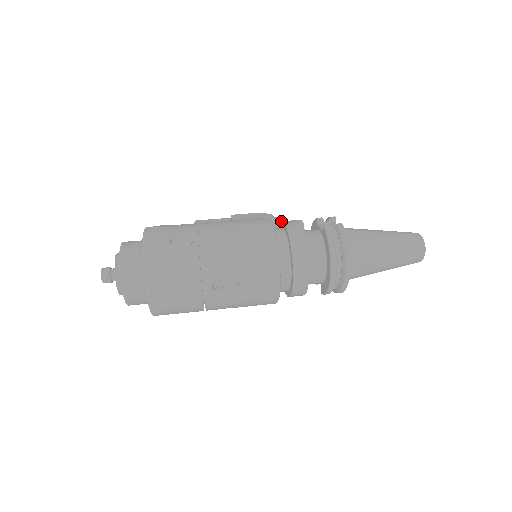
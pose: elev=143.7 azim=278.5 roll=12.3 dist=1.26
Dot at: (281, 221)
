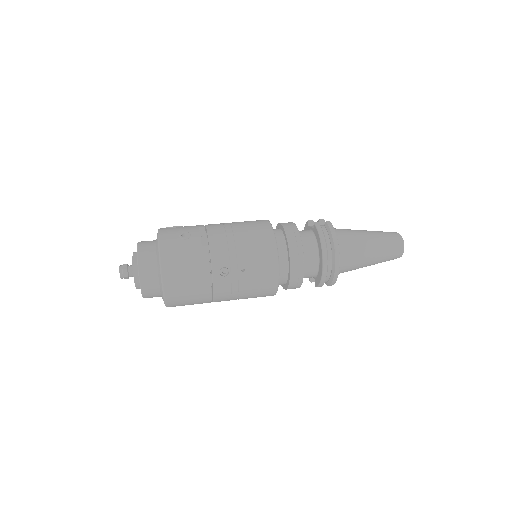
Dot at: occluded
